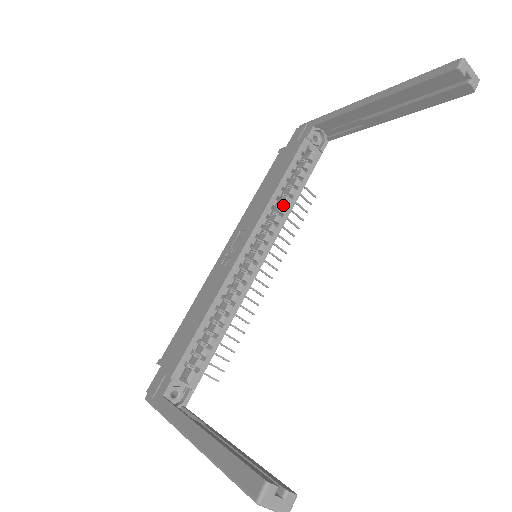
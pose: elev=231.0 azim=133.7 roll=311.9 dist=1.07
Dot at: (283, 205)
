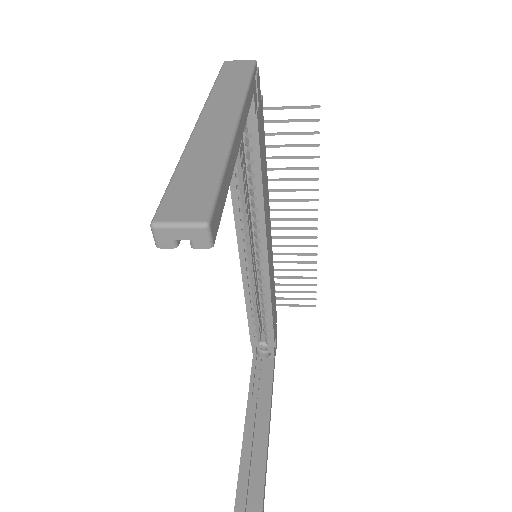
Dot at: (254, 194)
